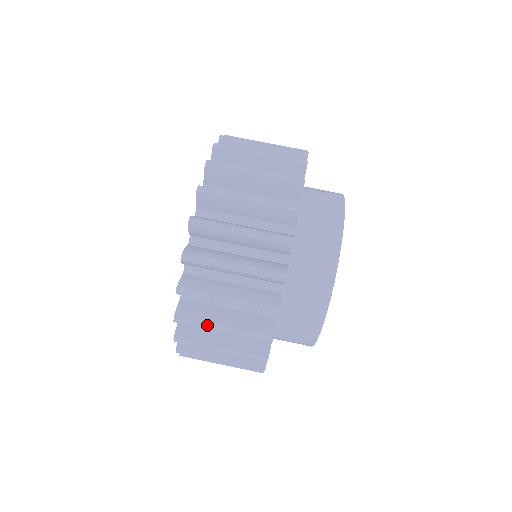
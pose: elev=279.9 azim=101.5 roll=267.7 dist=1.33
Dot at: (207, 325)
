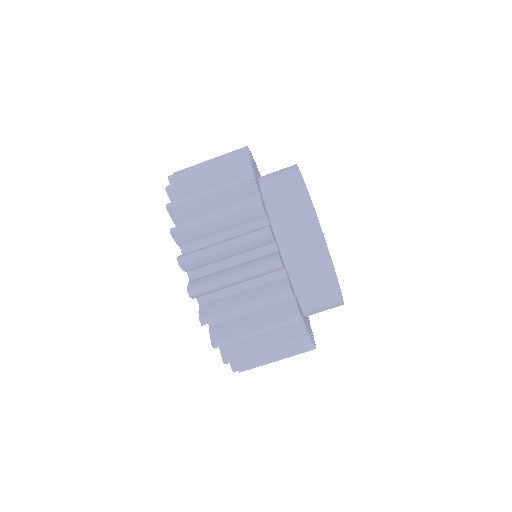
Dot at: occluded
